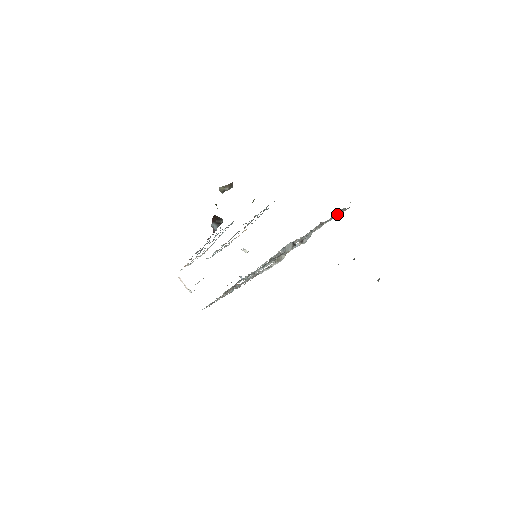
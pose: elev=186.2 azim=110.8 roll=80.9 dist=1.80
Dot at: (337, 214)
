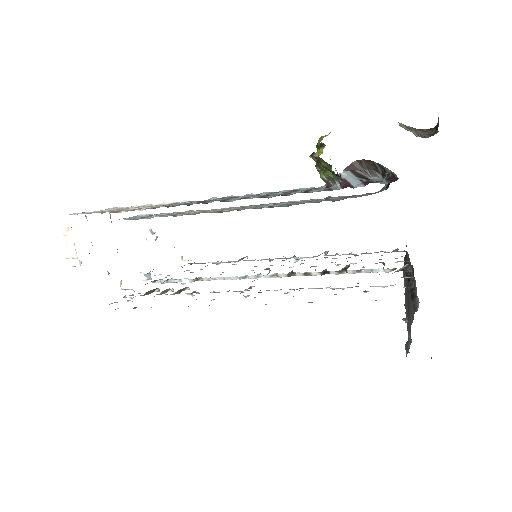
Dot at: (380, 251)
